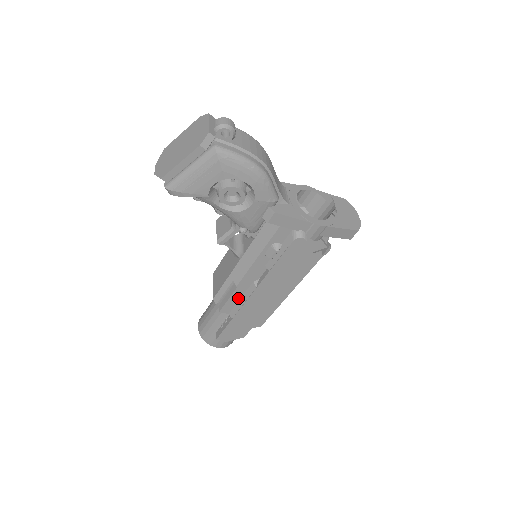
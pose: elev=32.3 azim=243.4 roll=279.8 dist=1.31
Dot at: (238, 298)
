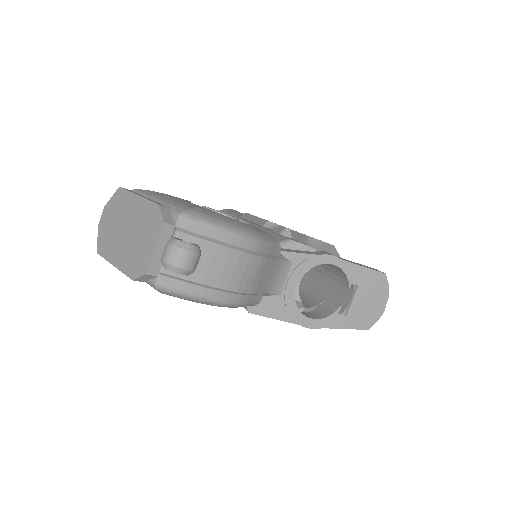
Dot at: occluded
